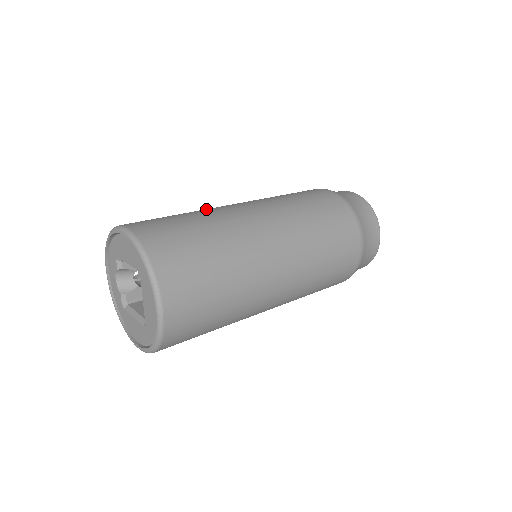
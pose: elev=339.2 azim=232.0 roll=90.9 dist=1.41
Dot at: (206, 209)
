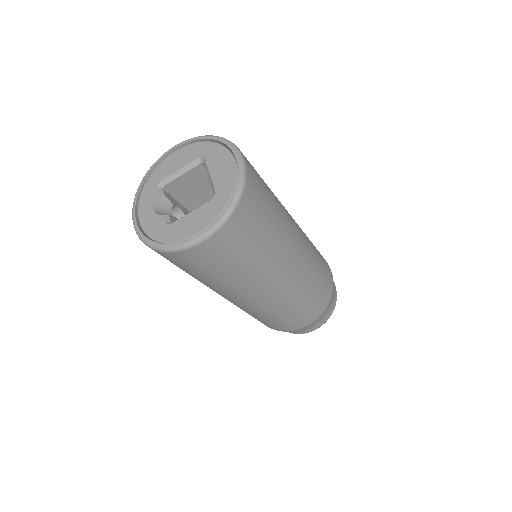
Dot at: occluded
